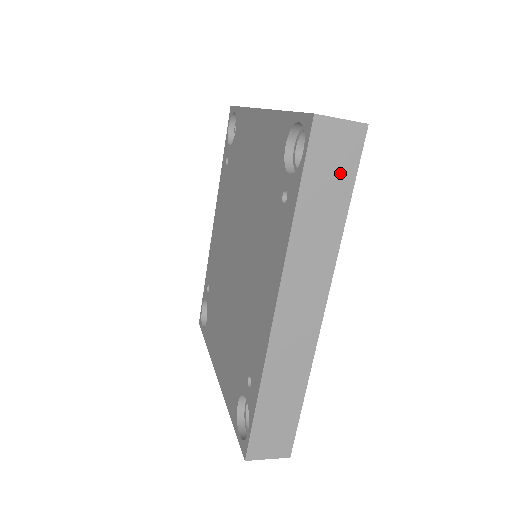
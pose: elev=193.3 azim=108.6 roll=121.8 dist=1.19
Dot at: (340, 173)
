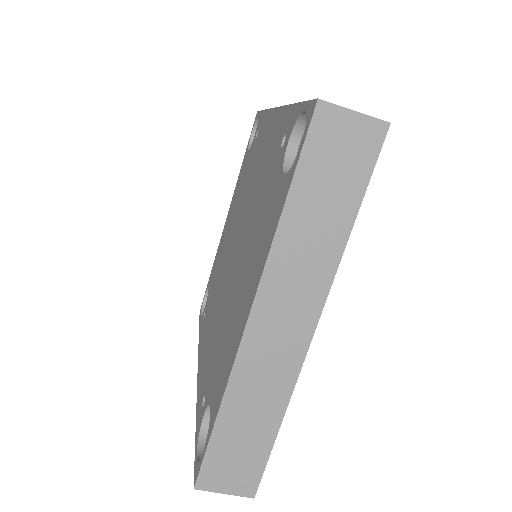
Dot at: occluded
